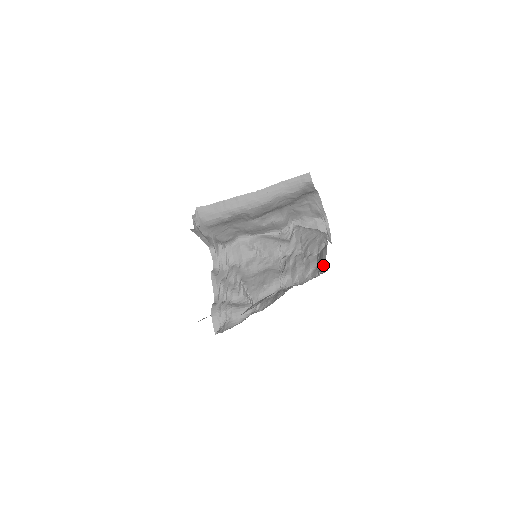
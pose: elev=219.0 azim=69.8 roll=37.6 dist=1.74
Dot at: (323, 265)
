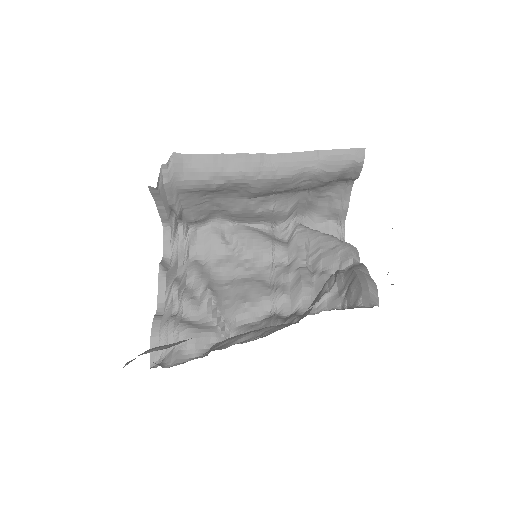
Dot at: (367, 295)
